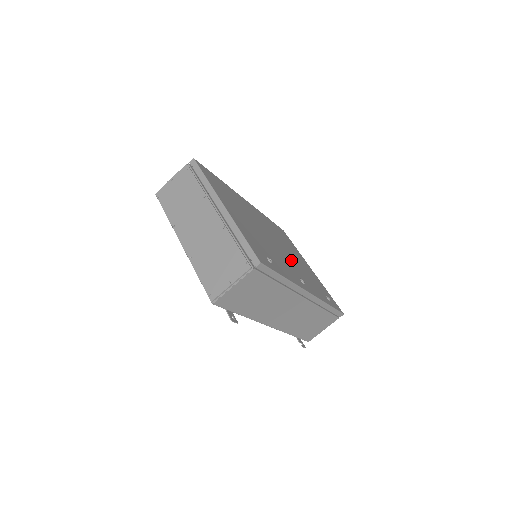
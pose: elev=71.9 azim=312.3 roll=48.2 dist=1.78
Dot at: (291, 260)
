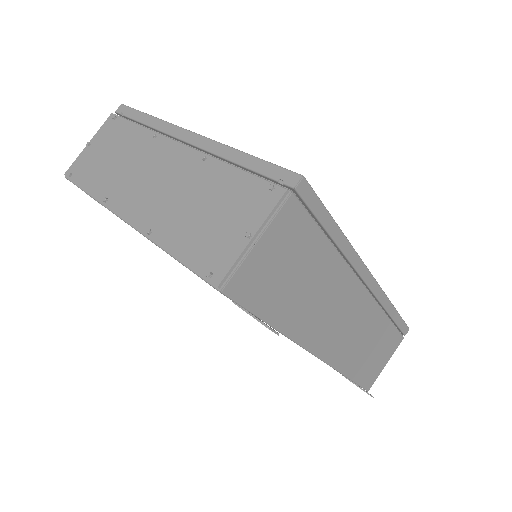
Dot at: occluded
